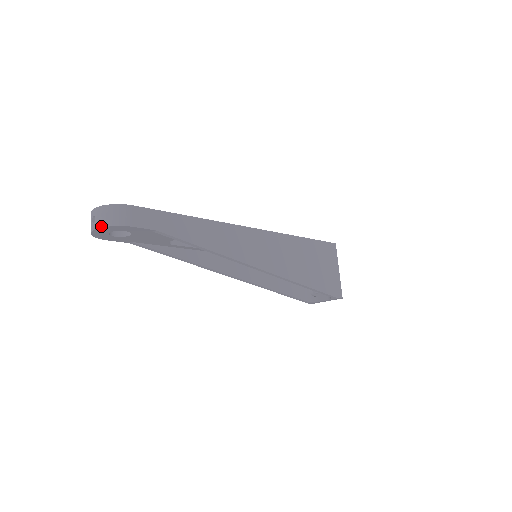
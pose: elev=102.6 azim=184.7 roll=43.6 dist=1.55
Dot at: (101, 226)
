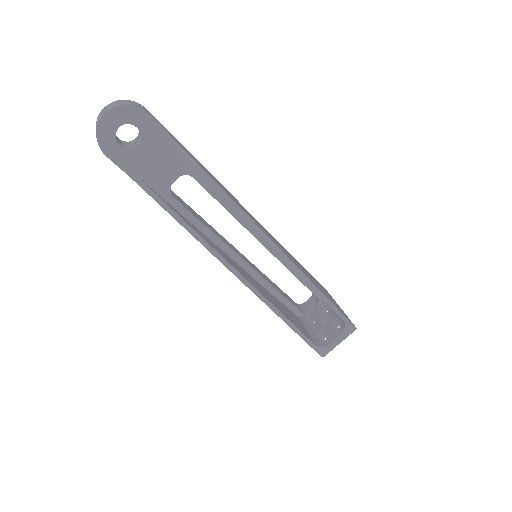
Dot at: (115, 106)
